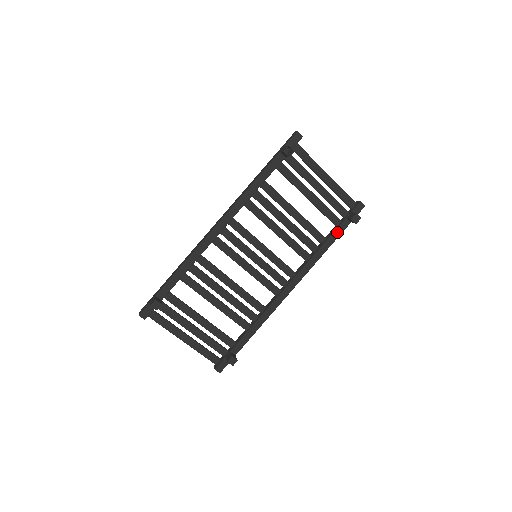
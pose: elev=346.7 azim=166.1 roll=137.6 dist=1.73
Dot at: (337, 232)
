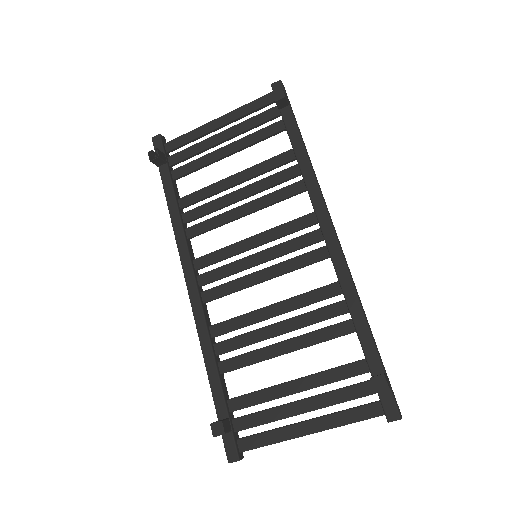
Dot at: (291, 130)
